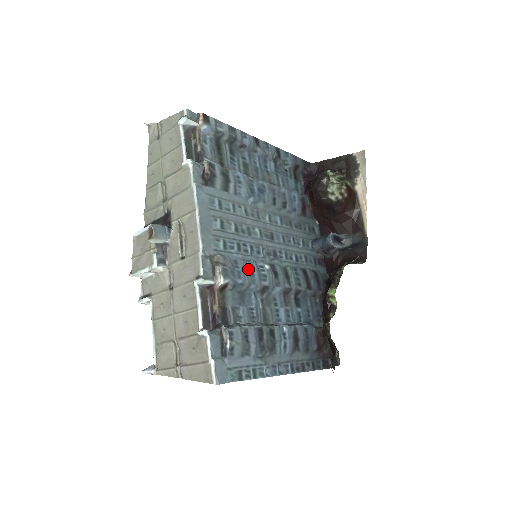
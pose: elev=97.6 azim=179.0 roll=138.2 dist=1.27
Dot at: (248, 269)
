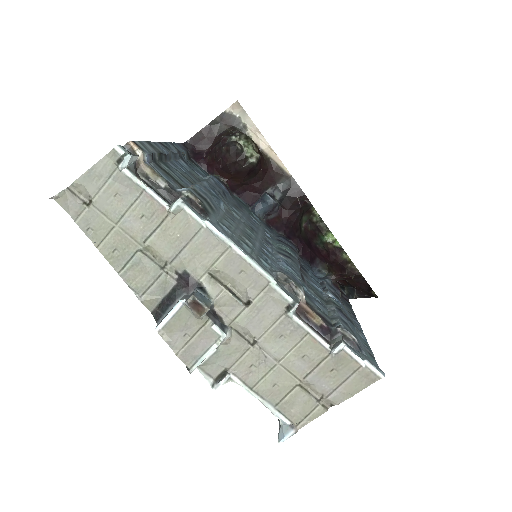
Dot at: (288, 268)
